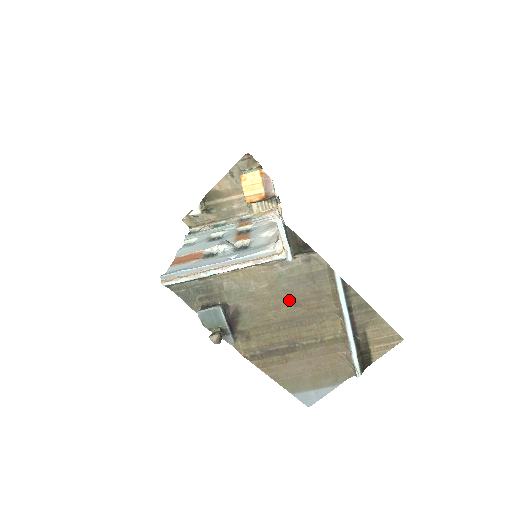
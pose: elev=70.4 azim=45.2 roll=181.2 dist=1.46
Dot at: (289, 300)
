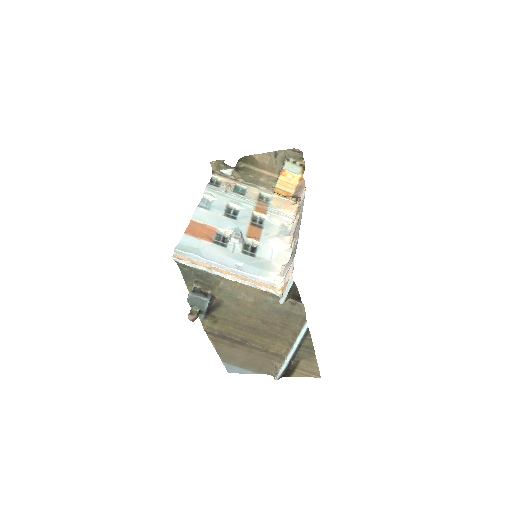
Dot at: (262, 317)
